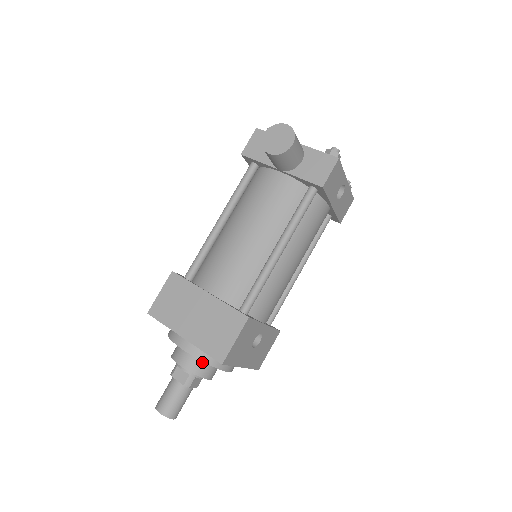
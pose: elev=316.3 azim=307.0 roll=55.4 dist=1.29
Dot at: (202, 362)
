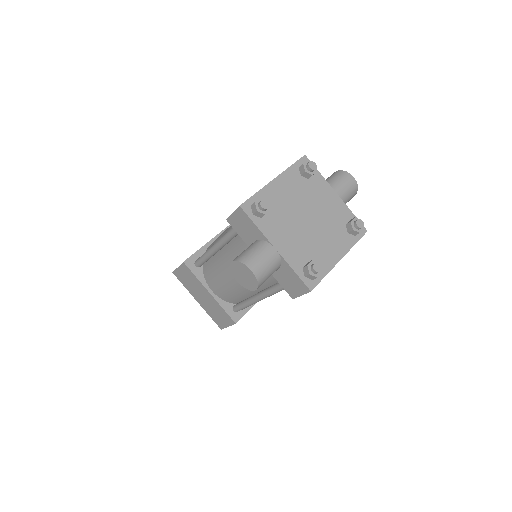
Dot at: occluded
